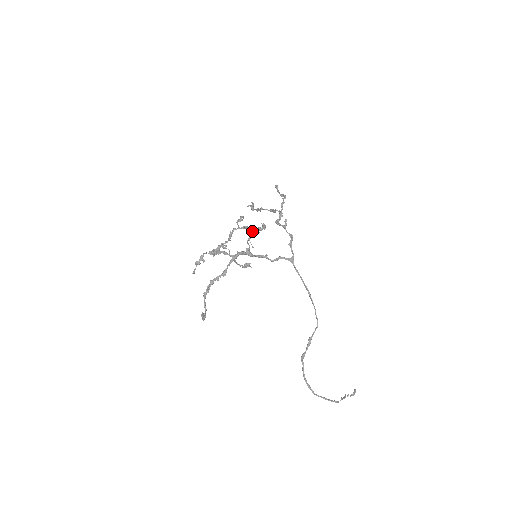
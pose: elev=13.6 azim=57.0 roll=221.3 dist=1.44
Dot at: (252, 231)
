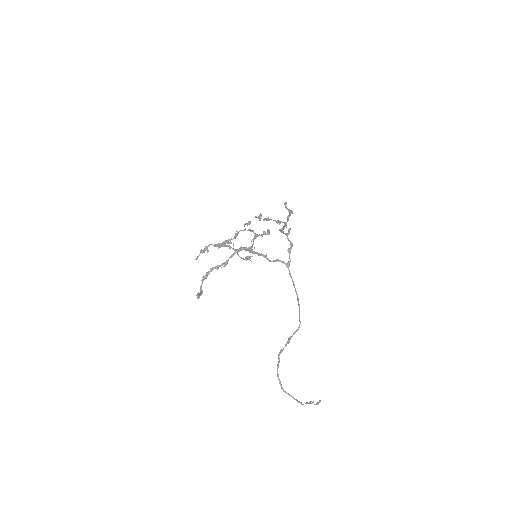
Dot at: occluded
